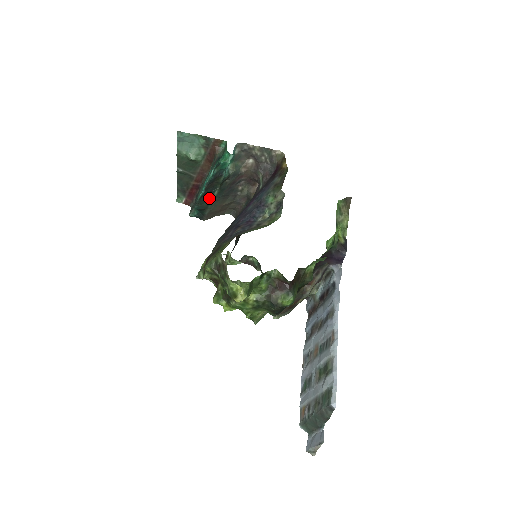
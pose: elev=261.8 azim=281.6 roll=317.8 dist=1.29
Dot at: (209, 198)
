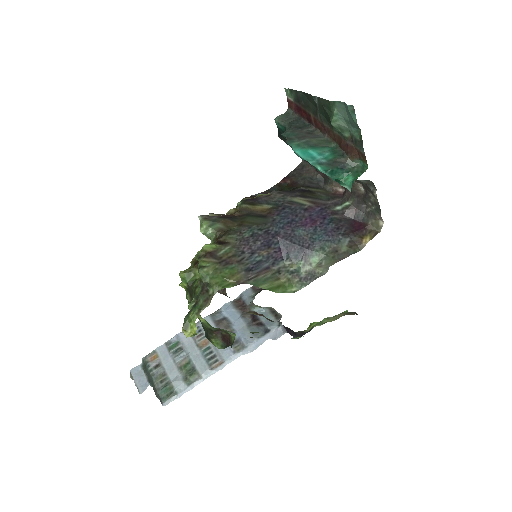
Dot at: occluded
